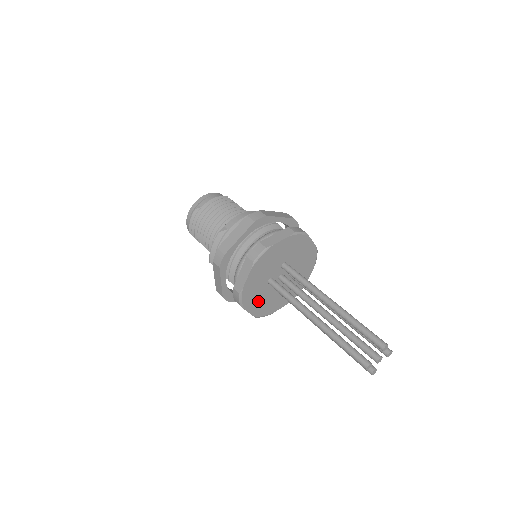
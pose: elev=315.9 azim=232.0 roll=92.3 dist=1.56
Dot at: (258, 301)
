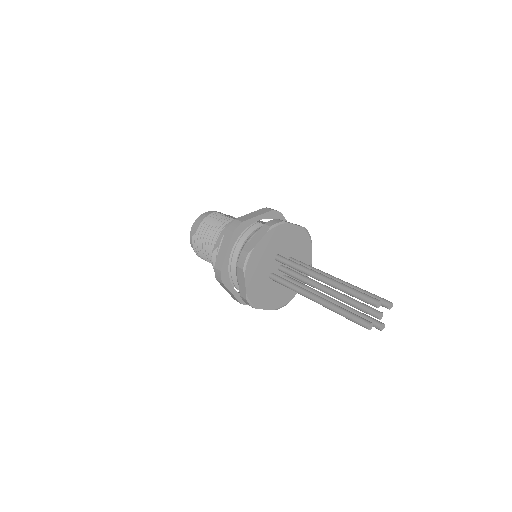
Dot at: (269, 297)
